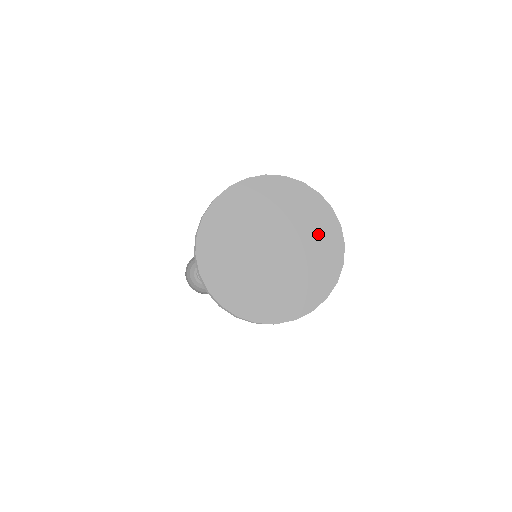
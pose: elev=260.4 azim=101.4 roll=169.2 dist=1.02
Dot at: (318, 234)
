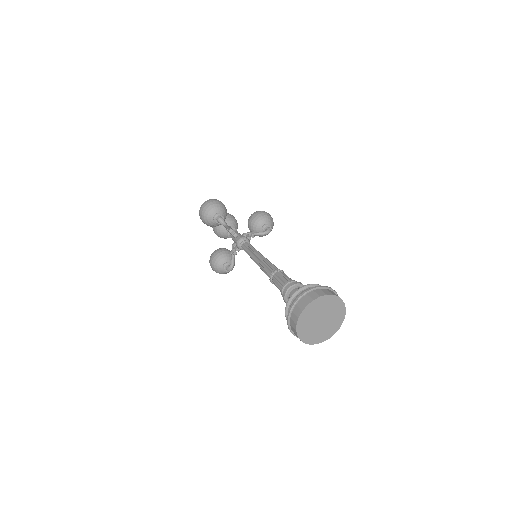
Dot at: (329, 303)
